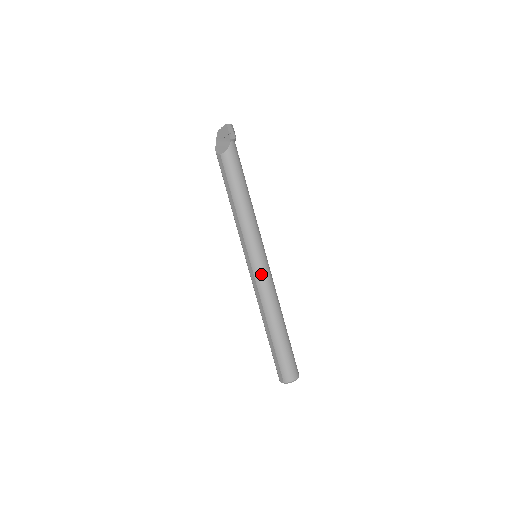
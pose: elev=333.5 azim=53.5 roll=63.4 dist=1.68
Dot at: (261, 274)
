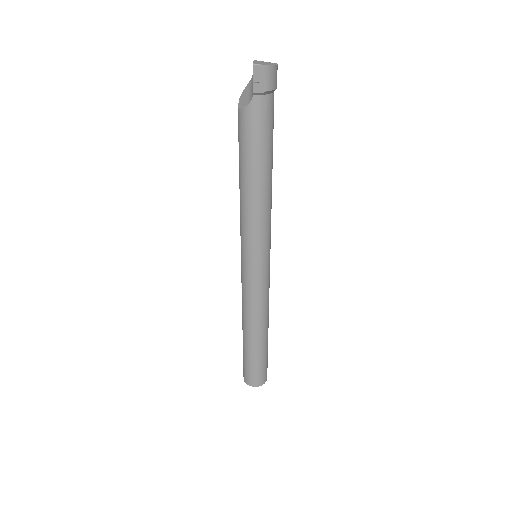
Dot at: (247, 283)
